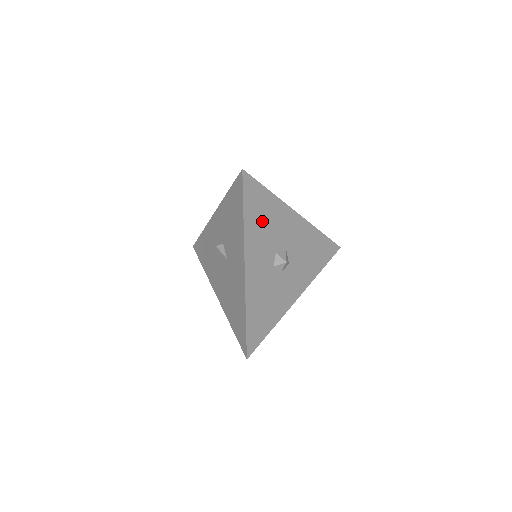
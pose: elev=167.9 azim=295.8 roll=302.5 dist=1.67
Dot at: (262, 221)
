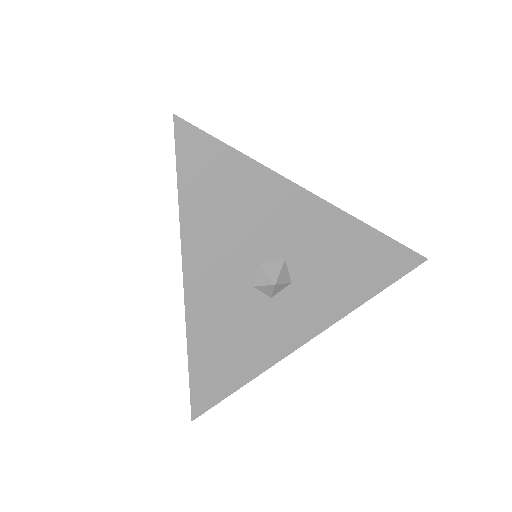
Dot at: (226, 210)
